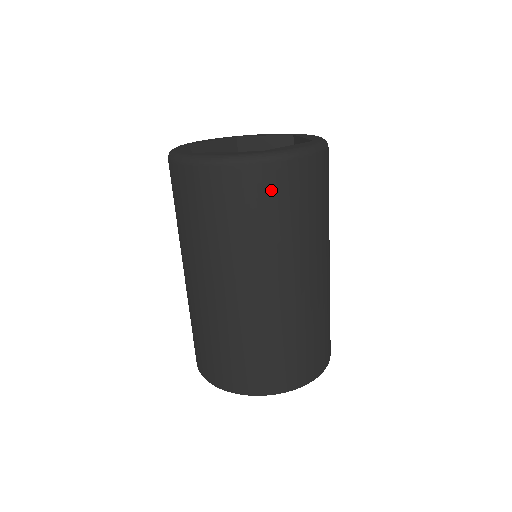
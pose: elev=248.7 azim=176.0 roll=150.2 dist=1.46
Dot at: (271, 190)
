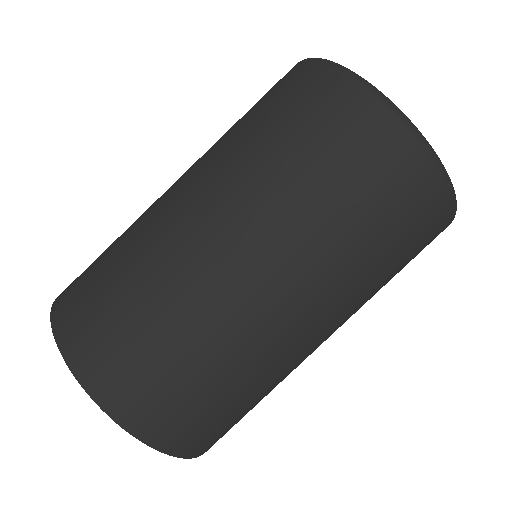
Dot at: (421, 222)
